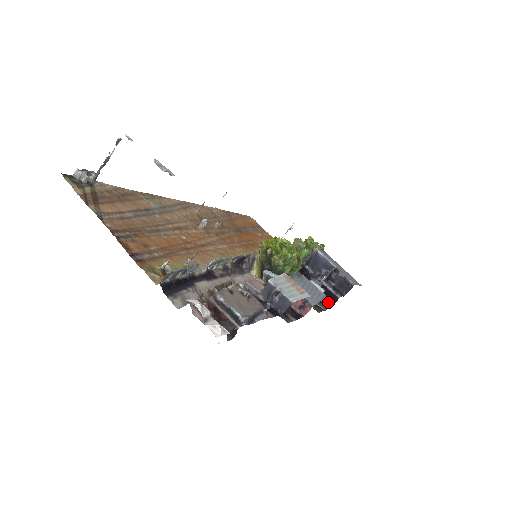
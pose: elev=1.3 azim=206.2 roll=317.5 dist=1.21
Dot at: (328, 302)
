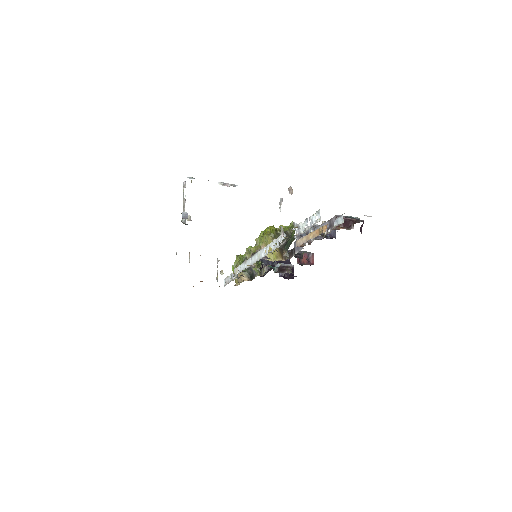
Dot at: occluded
